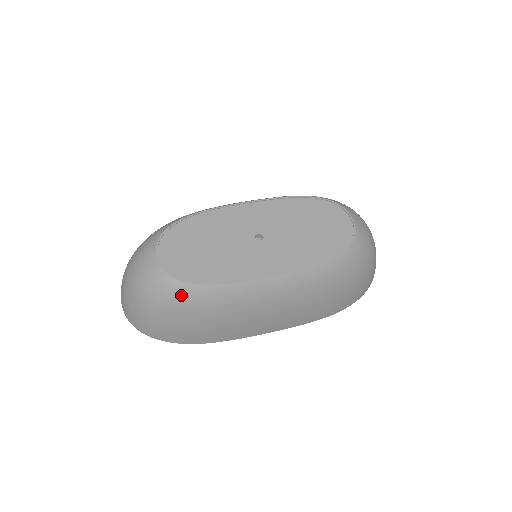
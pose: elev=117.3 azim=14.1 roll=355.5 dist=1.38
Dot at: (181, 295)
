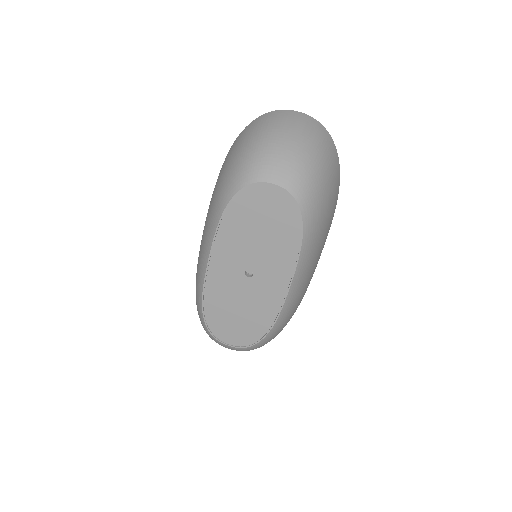
Dot at: (267, 341)
